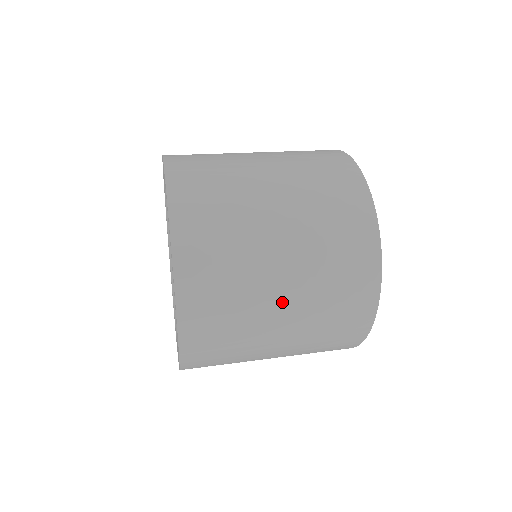
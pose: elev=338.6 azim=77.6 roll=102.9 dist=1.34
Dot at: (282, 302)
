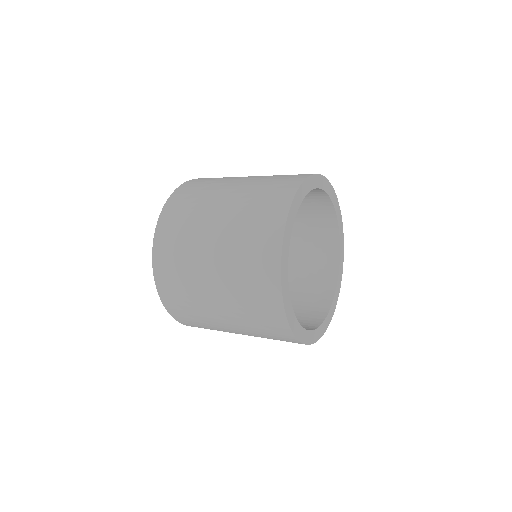
Dot at: (233, 330)
